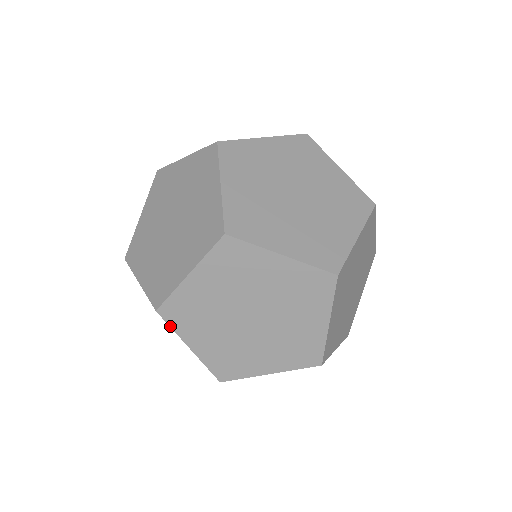
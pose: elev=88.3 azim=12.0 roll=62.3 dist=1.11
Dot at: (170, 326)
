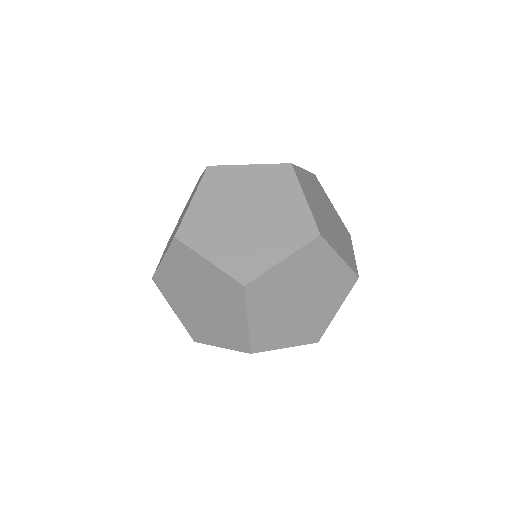
Dot at: (188, 246)
